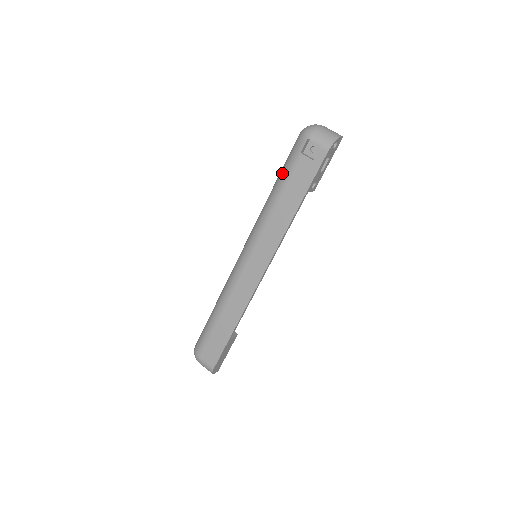
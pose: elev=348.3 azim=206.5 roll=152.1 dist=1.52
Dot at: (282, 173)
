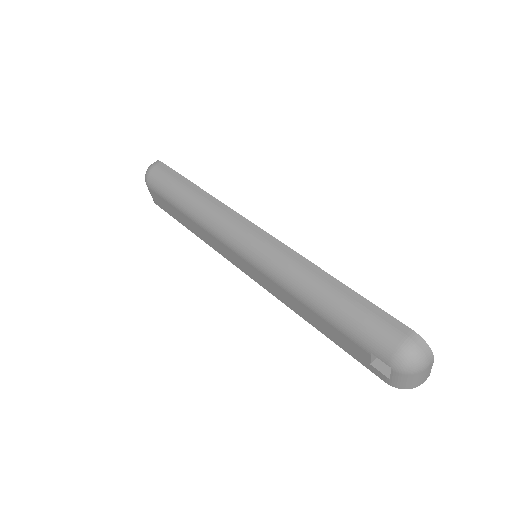
Dot at: (342, 318)
